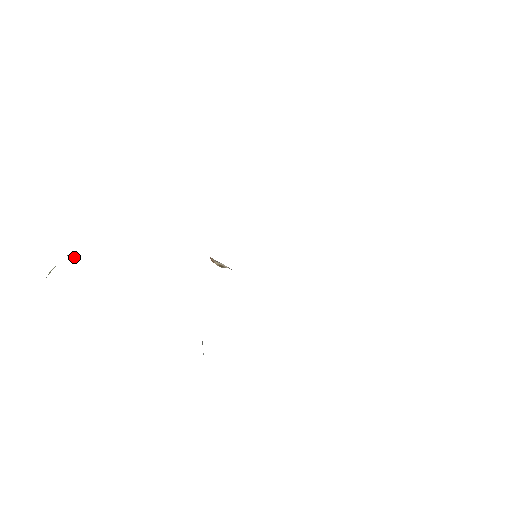
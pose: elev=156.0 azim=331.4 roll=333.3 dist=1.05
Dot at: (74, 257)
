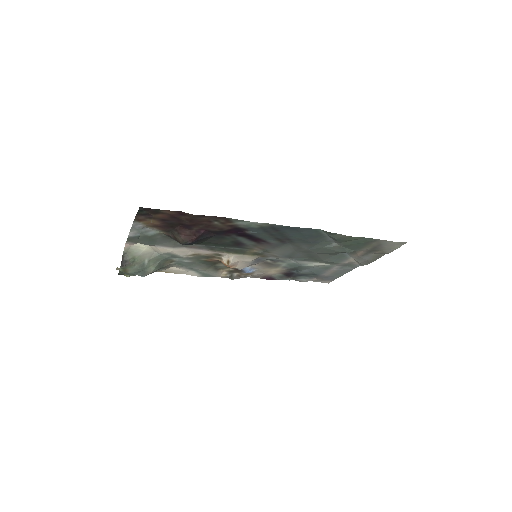
Dot at: occluded
